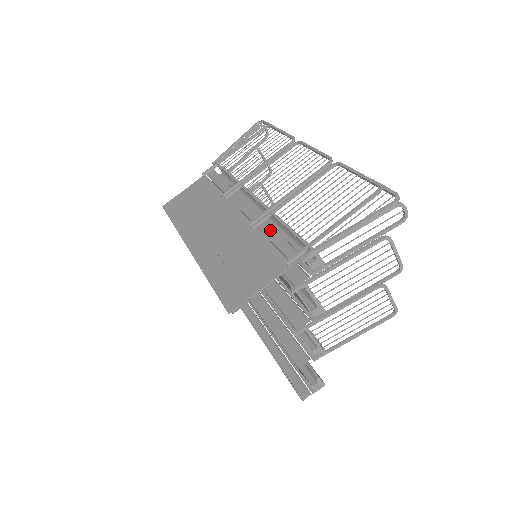
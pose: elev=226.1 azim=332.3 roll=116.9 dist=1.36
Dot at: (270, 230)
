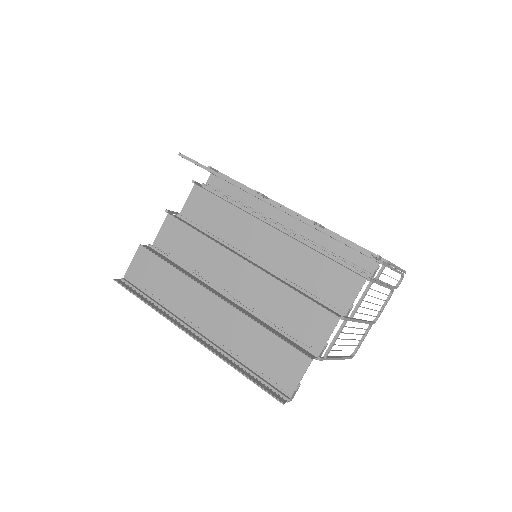
Dot at: occluded
